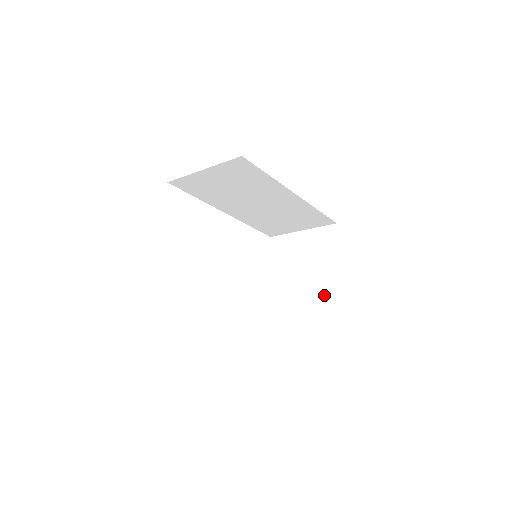
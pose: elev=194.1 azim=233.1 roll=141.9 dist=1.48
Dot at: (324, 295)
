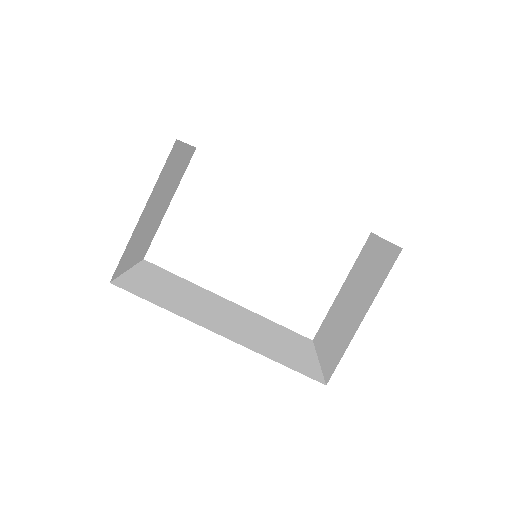
Dot at: (343, 340)
